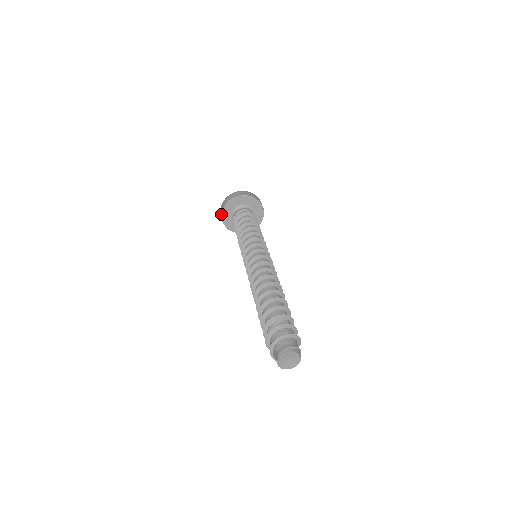
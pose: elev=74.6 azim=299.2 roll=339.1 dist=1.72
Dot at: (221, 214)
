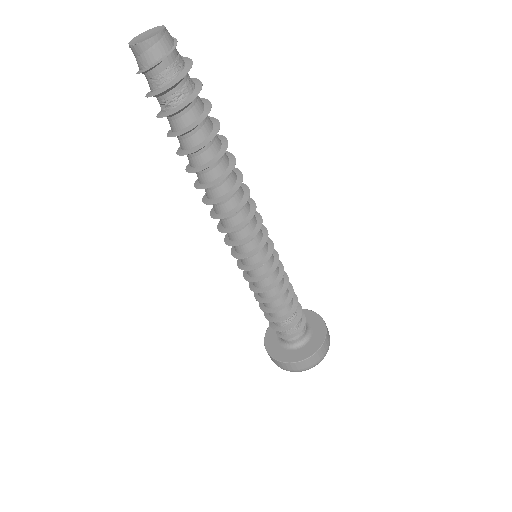
Dot at: occluded
